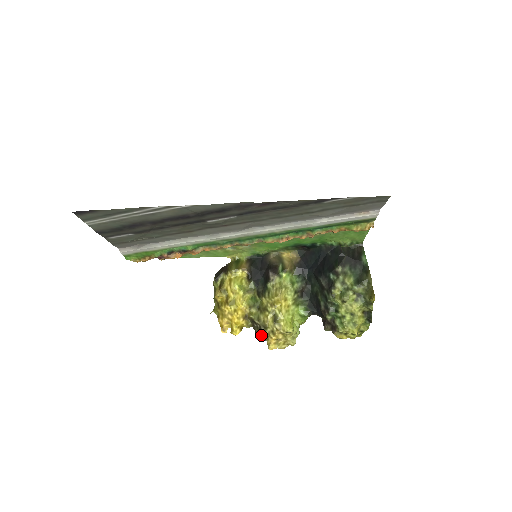
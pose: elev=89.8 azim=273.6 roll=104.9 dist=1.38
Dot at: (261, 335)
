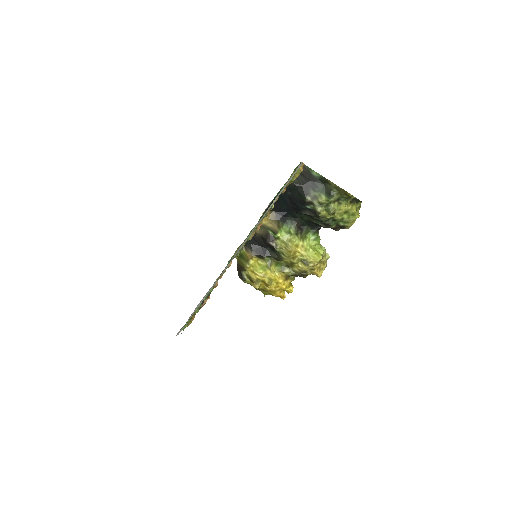
Dot at: occluded
